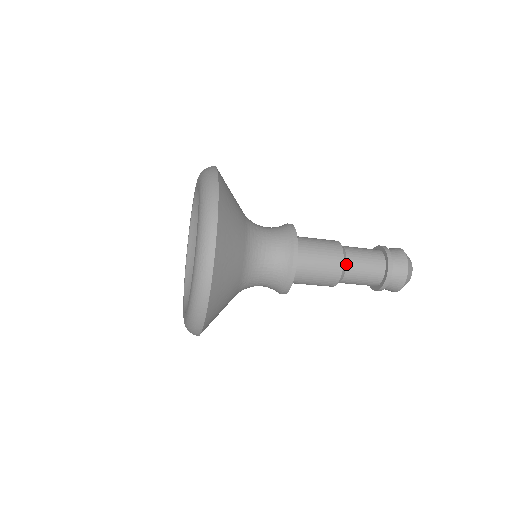
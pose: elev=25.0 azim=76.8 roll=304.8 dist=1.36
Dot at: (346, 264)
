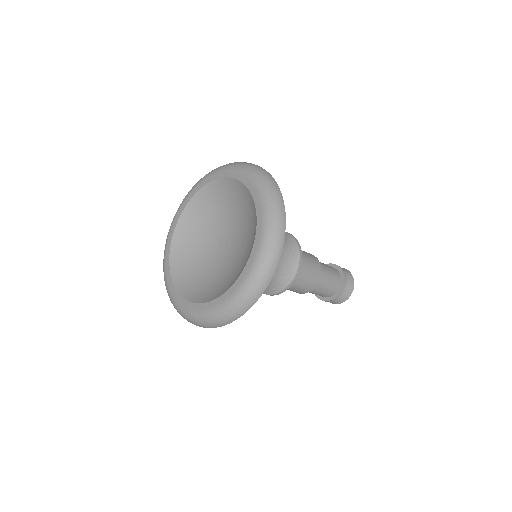
Dot at: occluded
